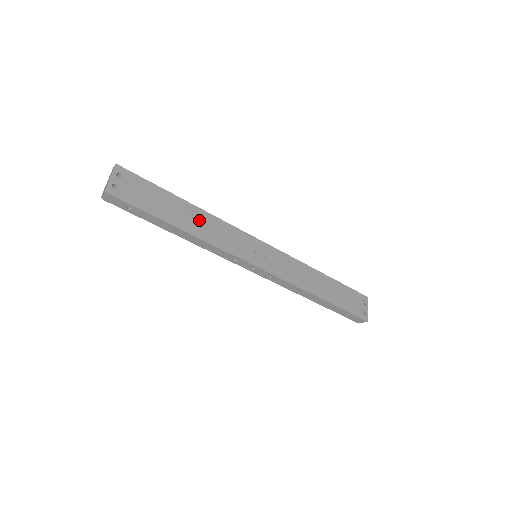
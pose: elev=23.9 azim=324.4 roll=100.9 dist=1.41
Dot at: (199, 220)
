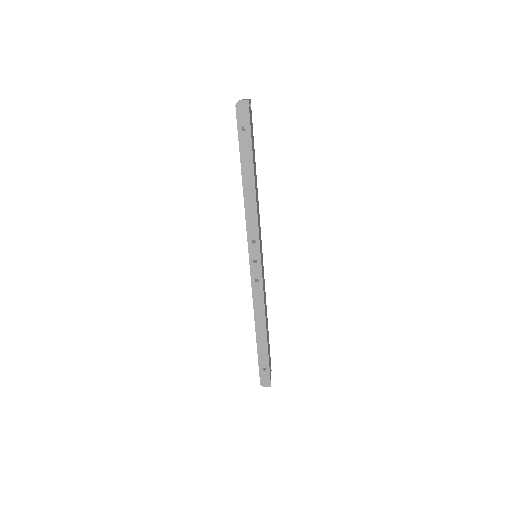
Dot at: occluded
